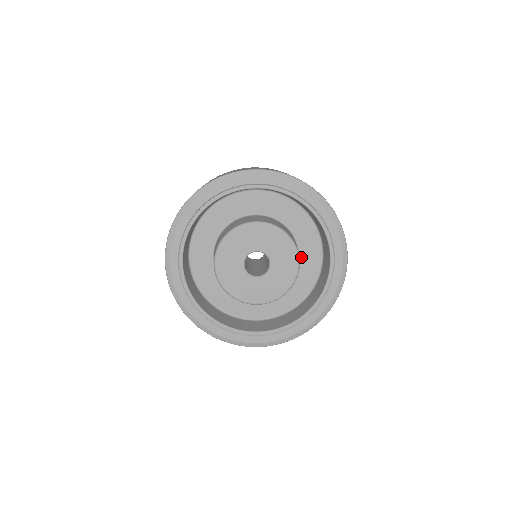
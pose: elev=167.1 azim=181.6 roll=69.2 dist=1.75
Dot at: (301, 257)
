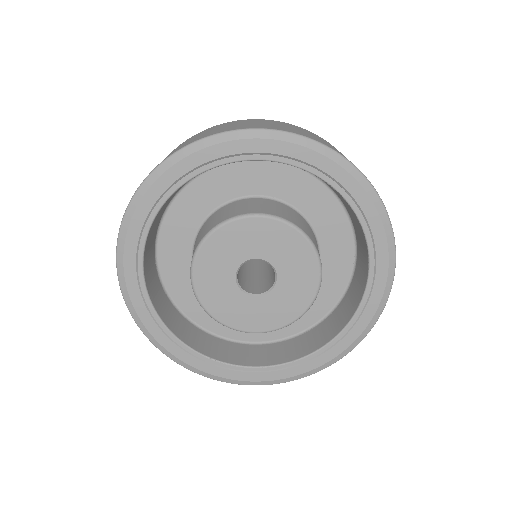
Dot at: (310, 217)
